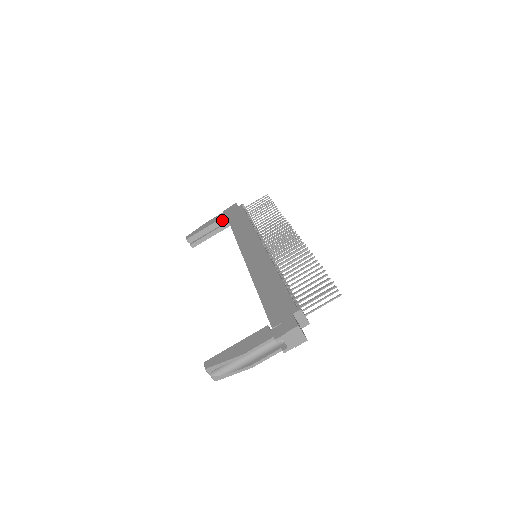
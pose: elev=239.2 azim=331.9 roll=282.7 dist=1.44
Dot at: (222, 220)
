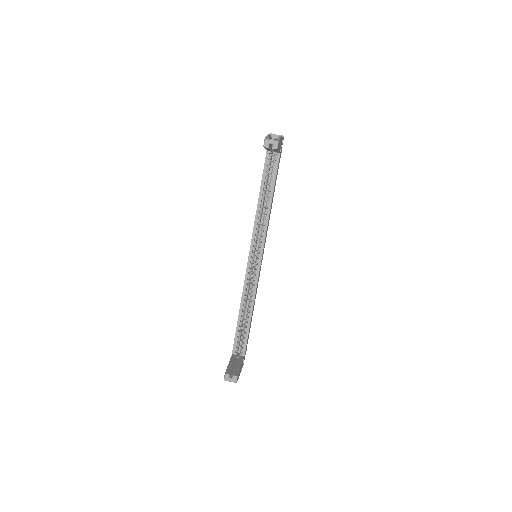
Dot at: (233, 356)
